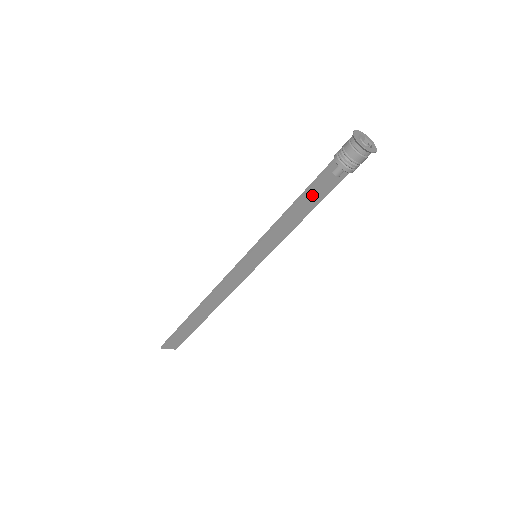
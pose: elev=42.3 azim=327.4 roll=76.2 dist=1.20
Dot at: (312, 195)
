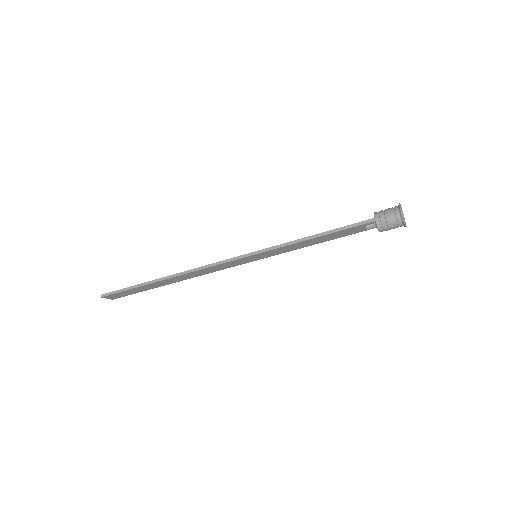
Dot at: (338, 233)
